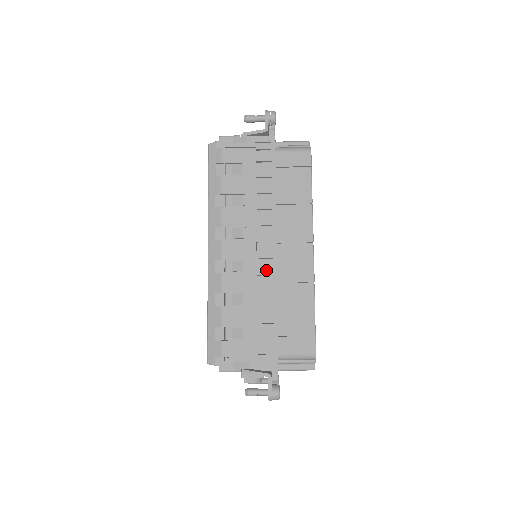
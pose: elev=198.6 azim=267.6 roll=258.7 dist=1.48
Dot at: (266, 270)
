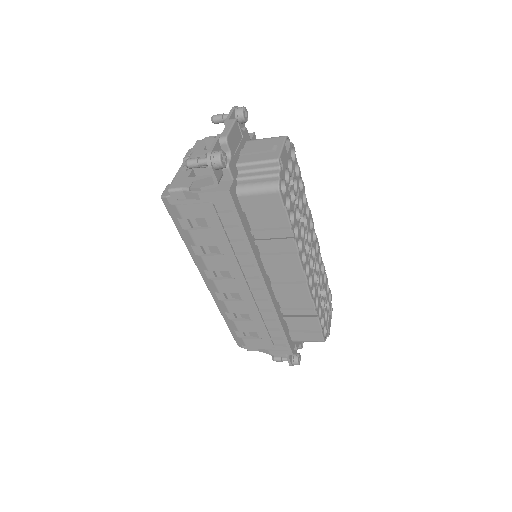
Dot at: (263, 297)
